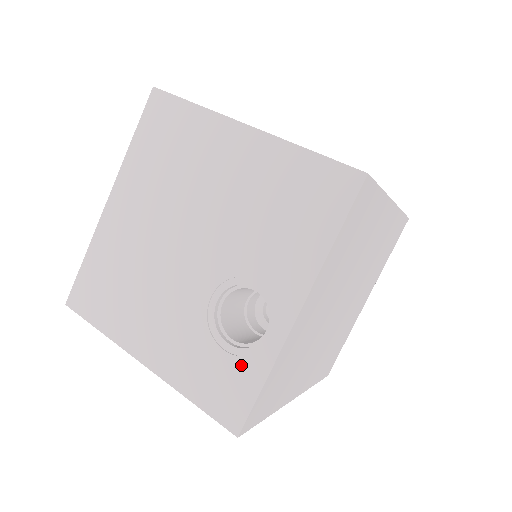
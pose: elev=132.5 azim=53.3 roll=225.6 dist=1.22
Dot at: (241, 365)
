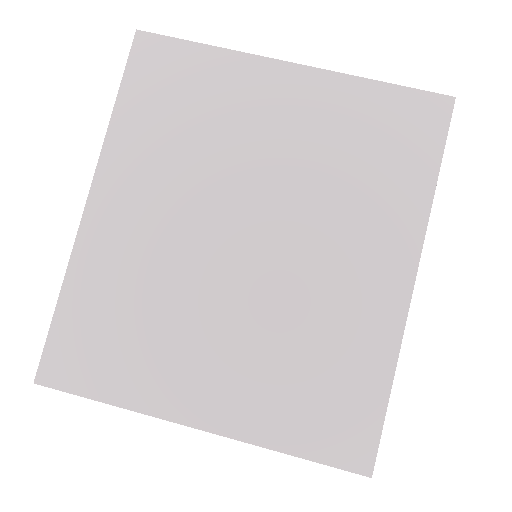
Dot at: occluded
